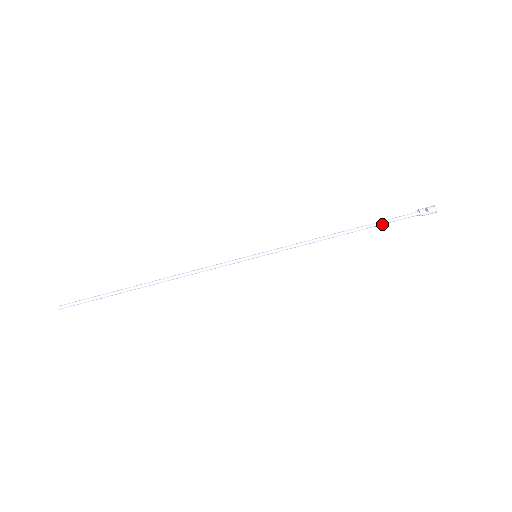
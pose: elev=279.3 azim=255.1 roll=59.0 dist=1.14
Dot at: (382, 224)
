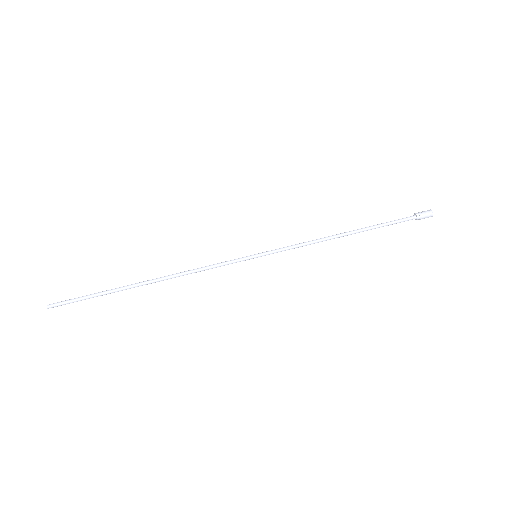
Dot at: (380, 225)
